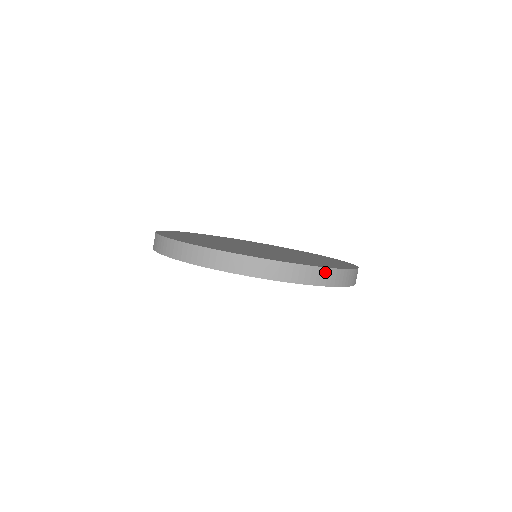
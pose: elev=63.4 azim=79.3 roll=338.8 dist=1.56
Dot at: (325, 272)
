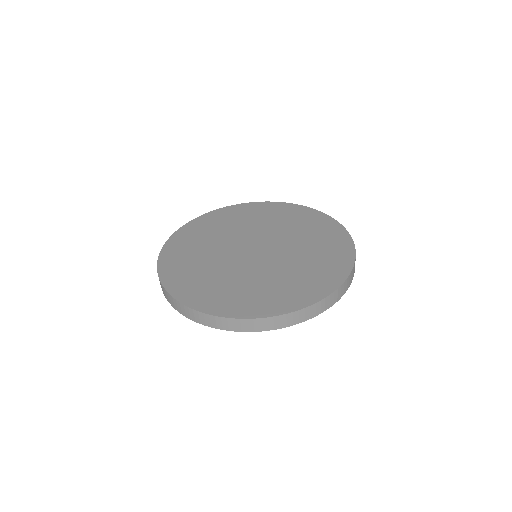
Dot at: (318, 305)
